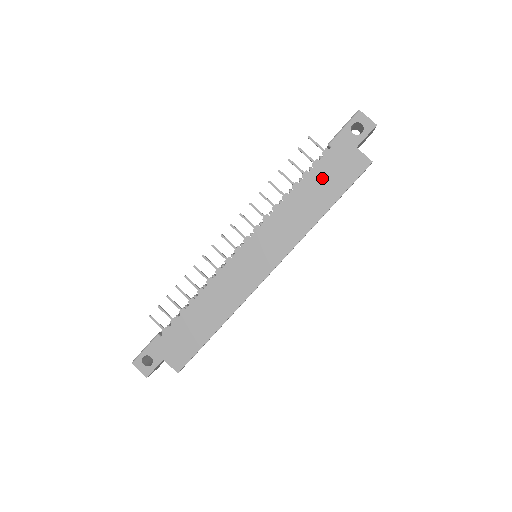
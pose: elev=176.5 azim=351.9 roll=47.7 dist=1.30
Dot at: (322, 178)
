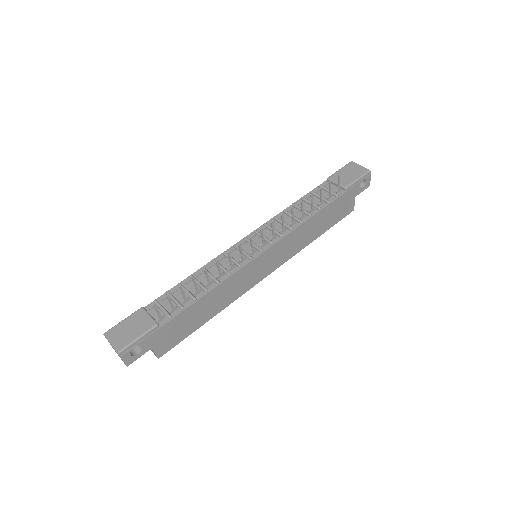
Dot at: (330, 212)
